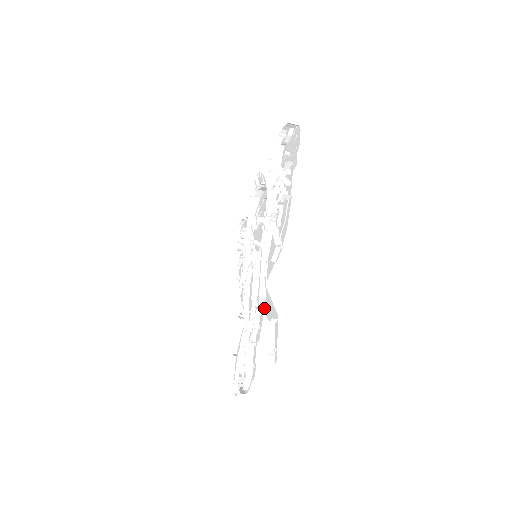
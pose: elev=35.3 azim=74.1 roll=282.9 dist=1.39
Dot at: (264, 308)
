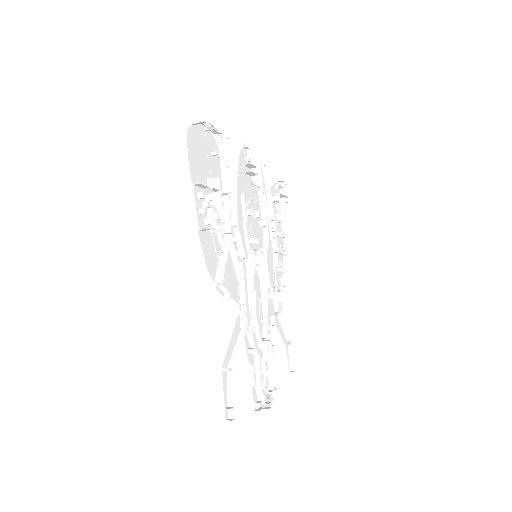
Dot at: (237, 342)
